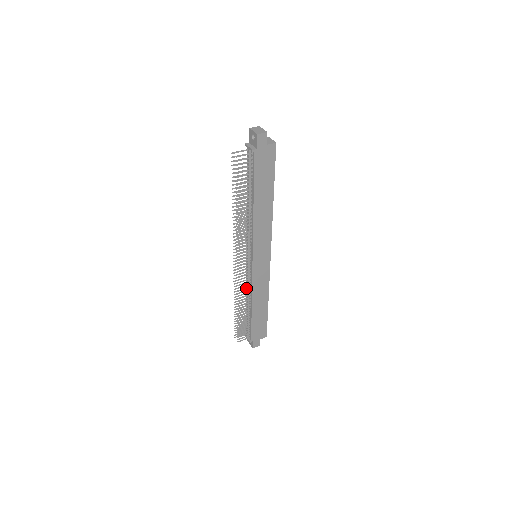
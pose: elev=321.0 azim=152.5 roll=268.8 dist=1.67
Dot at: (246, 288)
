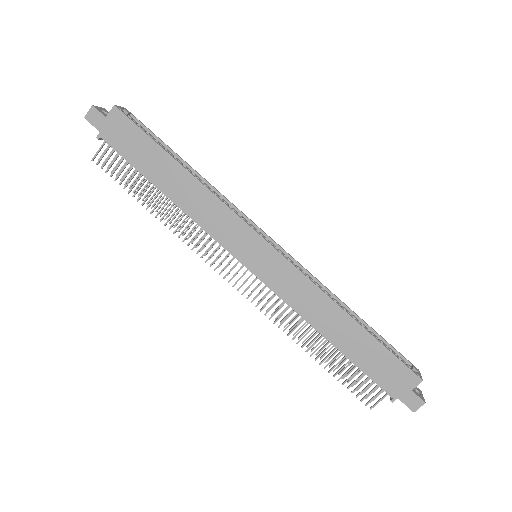
Dot at: (285, 311)
